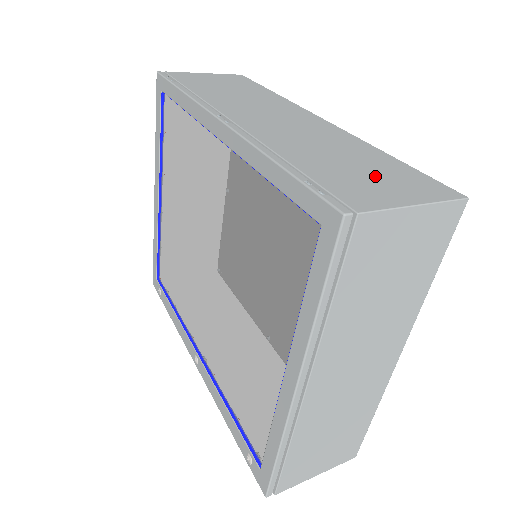
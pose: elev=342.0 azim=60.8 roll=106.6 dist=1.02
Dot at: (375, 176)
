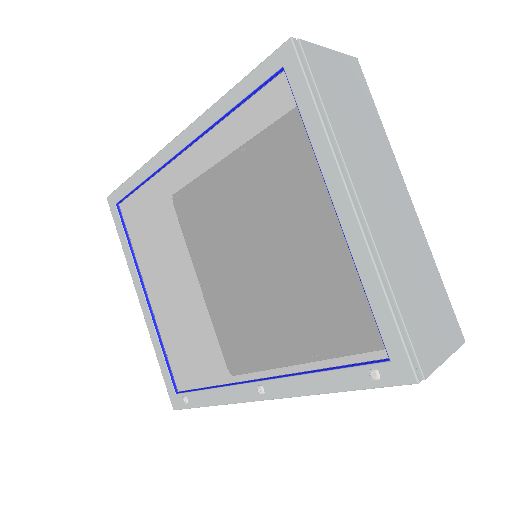
Dot at: occluded
